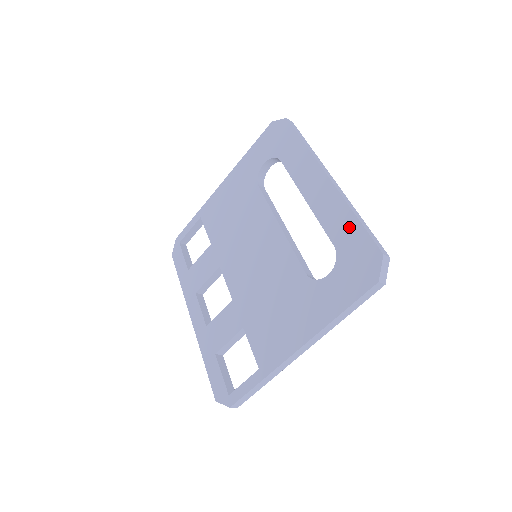
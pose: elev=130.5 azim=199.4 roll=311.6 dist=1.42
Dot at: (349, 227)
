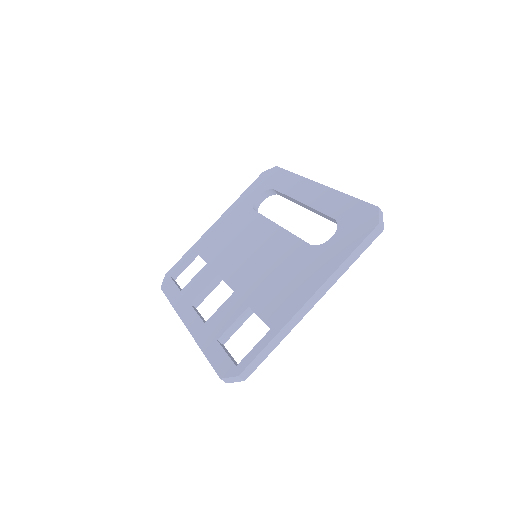
Dot at: (345, 203)
